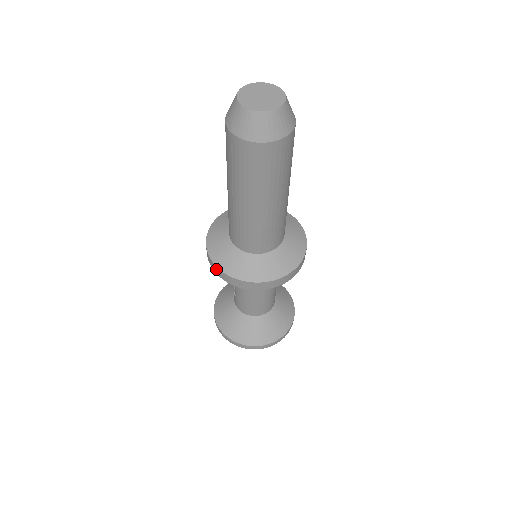
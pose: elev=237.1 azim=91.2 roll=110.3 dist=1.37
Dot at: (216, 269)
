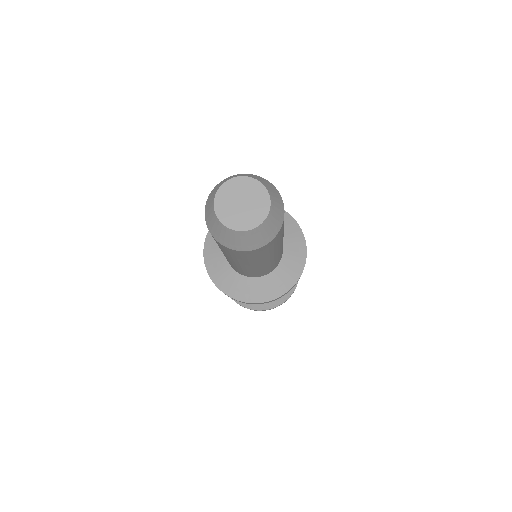
Dot at: (216, 286)
